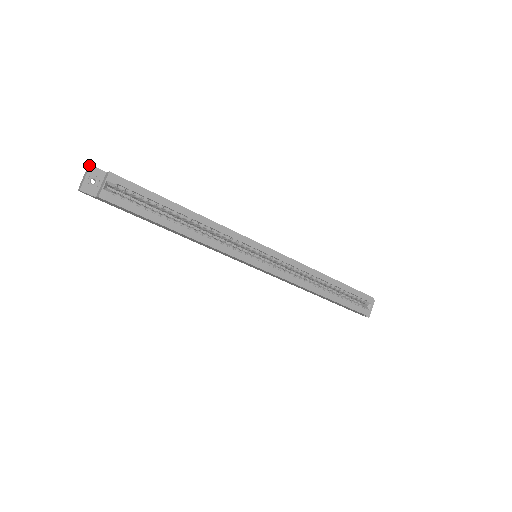
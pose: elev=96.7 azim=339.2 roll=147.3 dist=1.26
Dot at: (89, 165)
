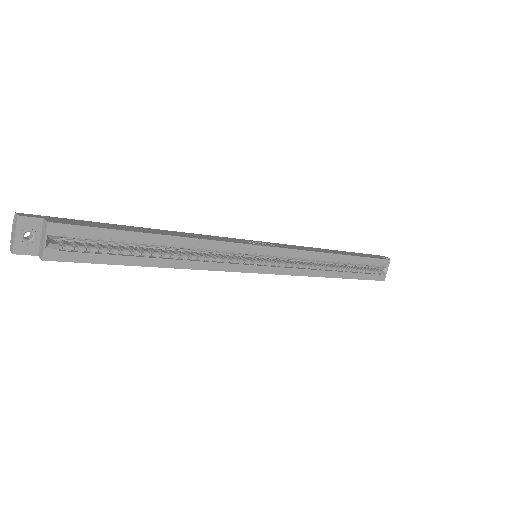
Dot at: (15, 214)
